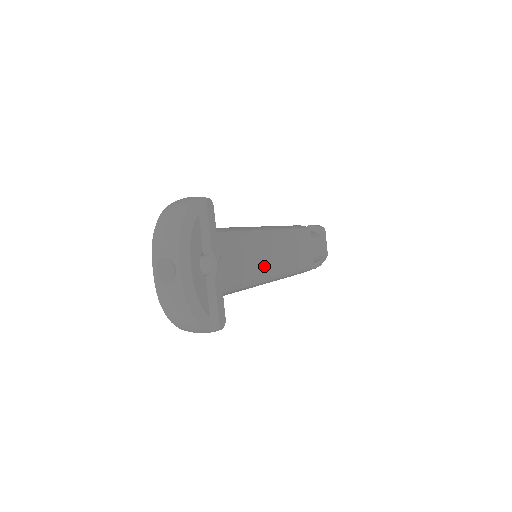
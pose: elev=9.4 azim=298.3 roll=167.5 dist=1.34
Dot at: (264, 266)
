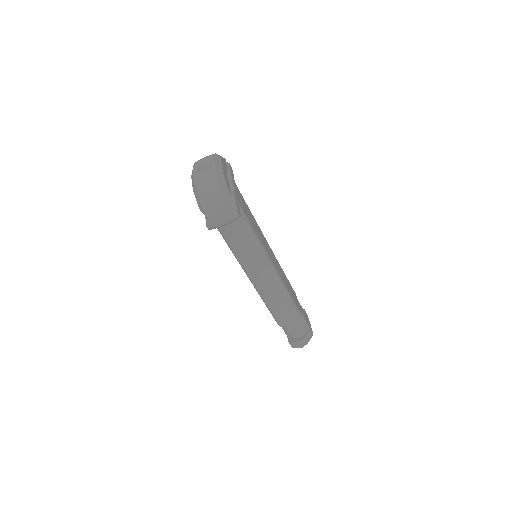
Dot at: (264, 245)
